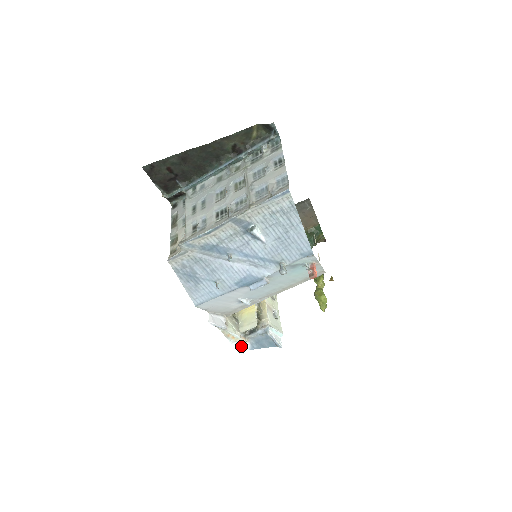
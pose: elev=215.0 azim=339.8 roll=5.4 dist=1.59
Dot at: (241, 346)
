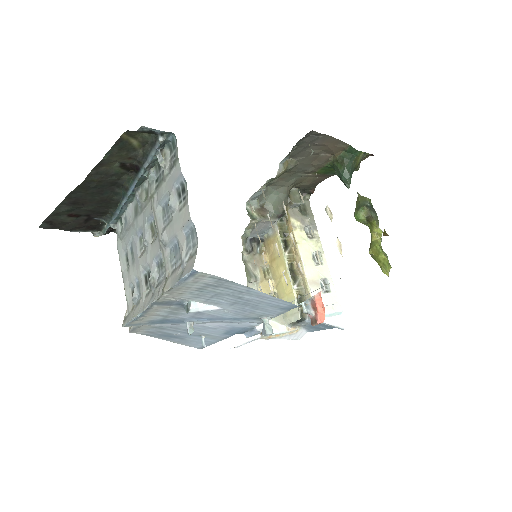
Dot at: (294, 335)
